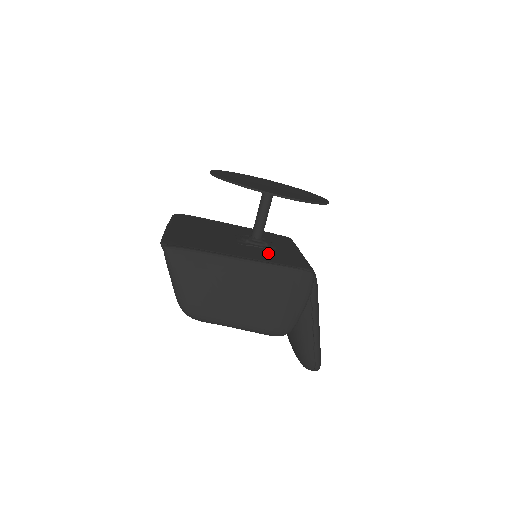
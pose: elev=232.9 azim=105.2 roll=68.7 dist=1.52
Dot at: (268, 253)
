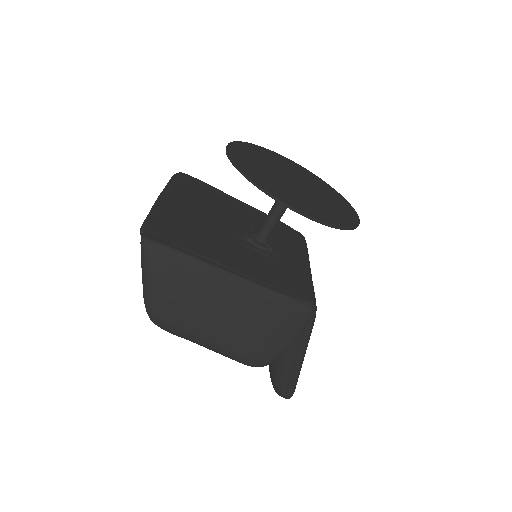
Dot at: (269, 265)
